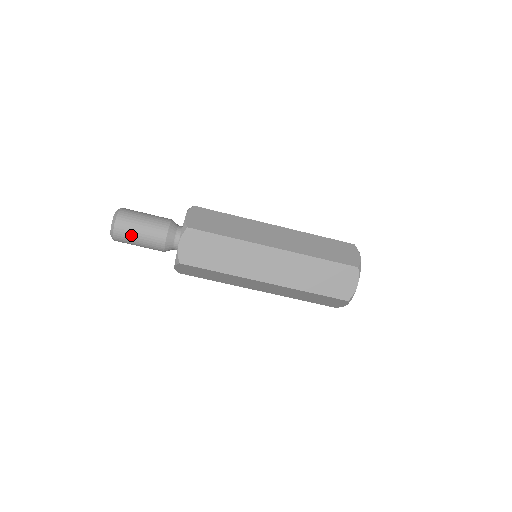
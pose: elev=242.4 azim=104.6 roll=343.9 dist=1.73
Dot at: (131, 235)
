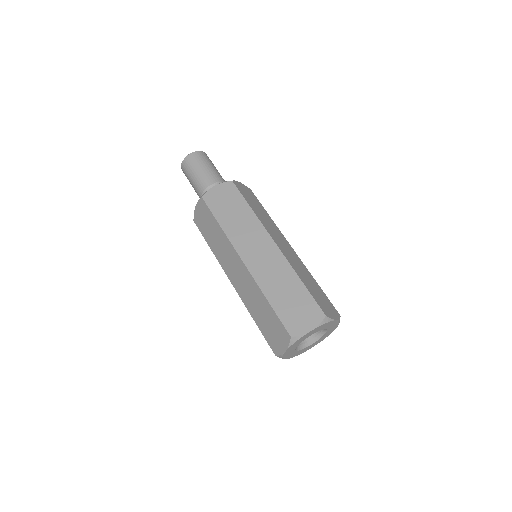
Dot at: (208, 161)
